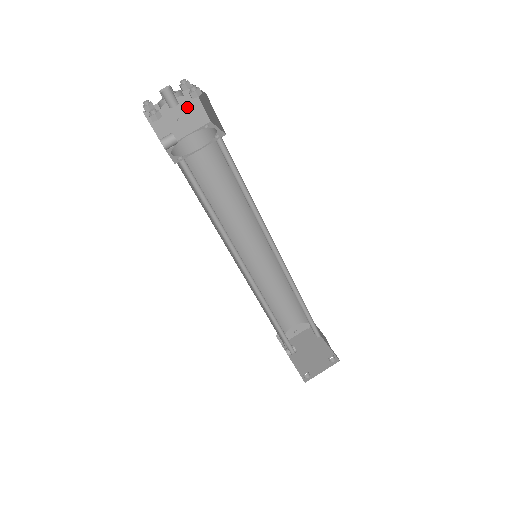
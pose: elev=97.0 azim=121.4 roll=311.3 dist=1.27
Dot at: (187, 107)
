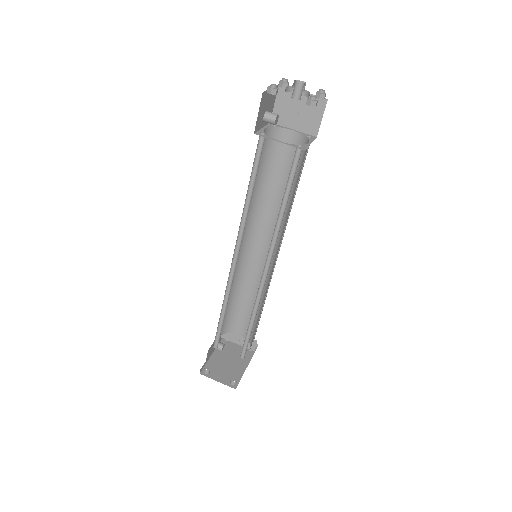
Dot at: (310, 111)
